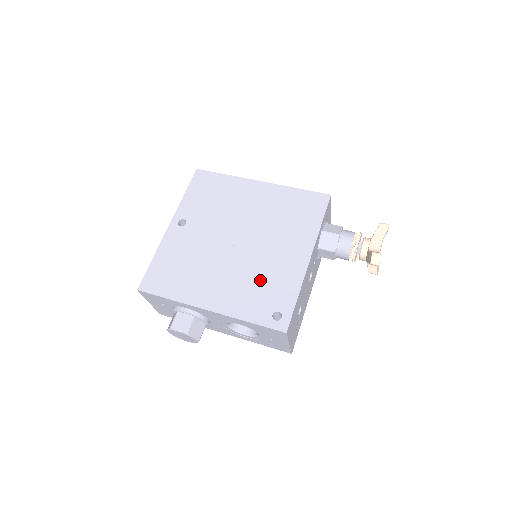
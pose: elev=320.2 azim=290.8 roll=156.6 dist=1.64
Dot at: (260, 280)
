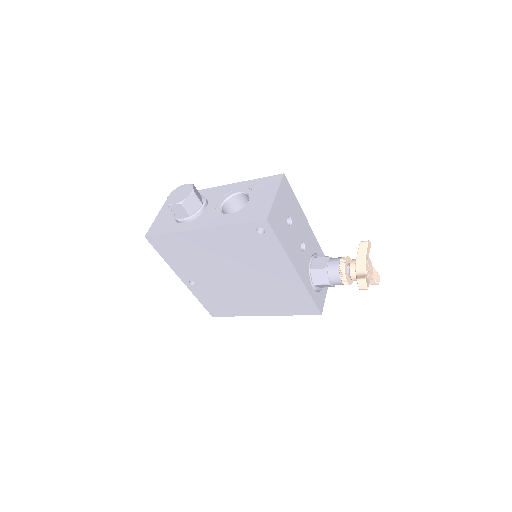
Dot at: occluded
